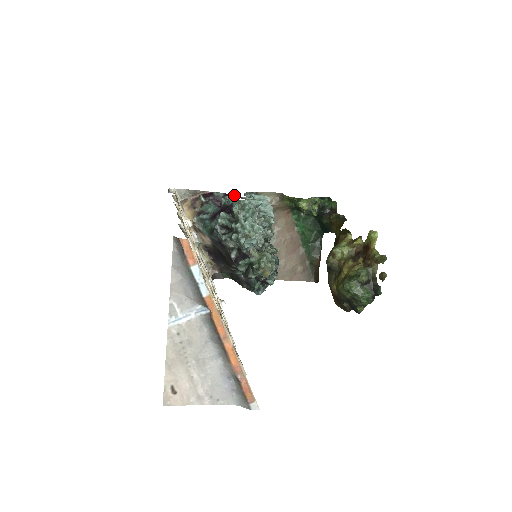
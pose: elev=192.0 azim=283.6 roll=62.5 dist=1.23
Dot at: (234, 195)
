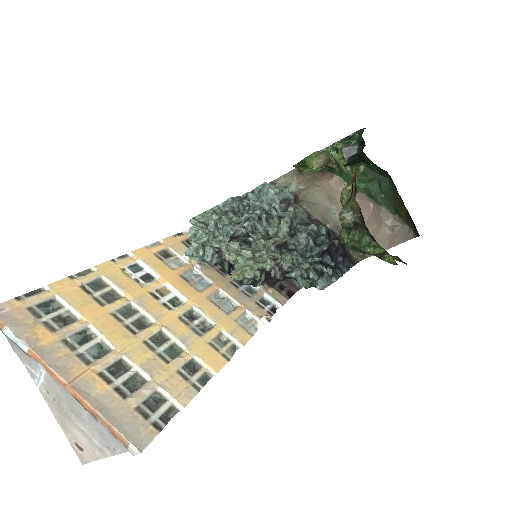
Dot at: occluded
